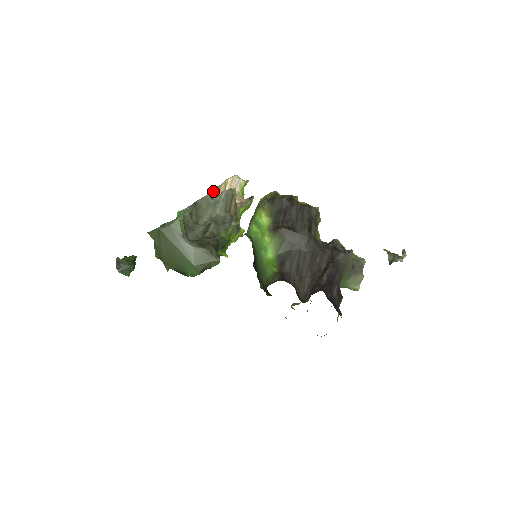
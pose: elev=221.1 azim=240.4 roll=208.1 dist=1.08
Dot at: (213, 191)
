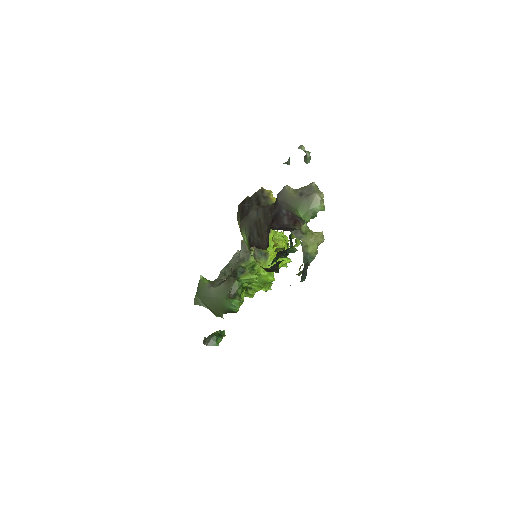
Dot at: occluded
